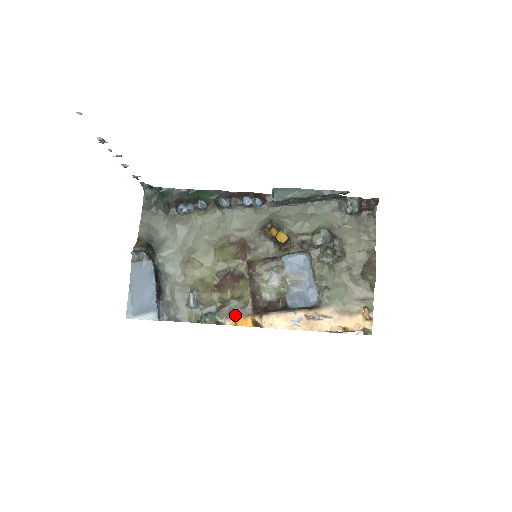
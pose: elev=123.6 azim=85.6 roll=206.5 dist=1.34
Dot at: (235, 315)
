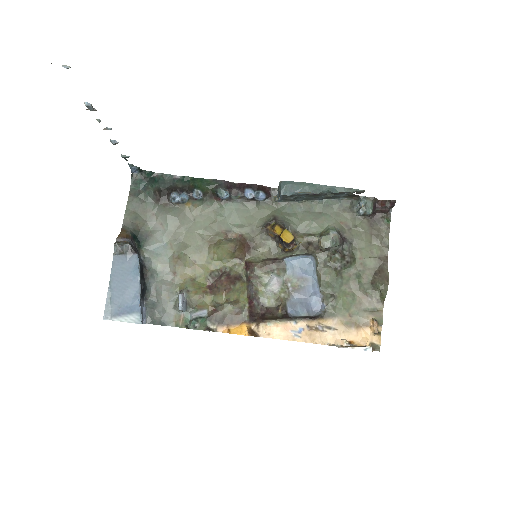
Dot at: (229, 321)
